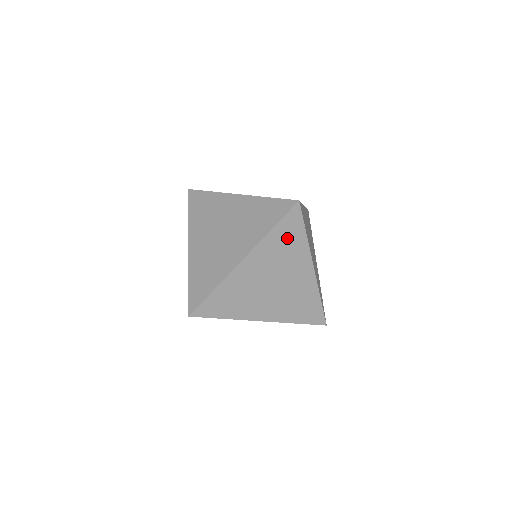
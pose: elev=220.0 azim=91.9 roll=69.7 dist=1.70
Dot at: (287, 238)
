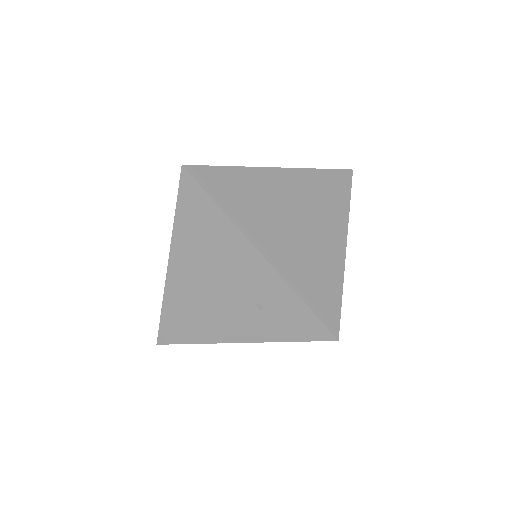
Dot at: (330, 189)
